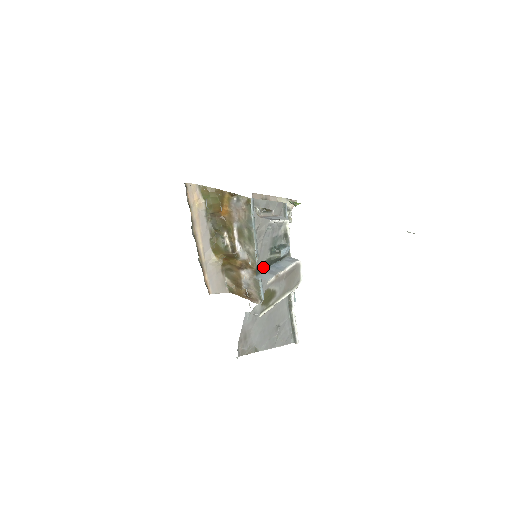
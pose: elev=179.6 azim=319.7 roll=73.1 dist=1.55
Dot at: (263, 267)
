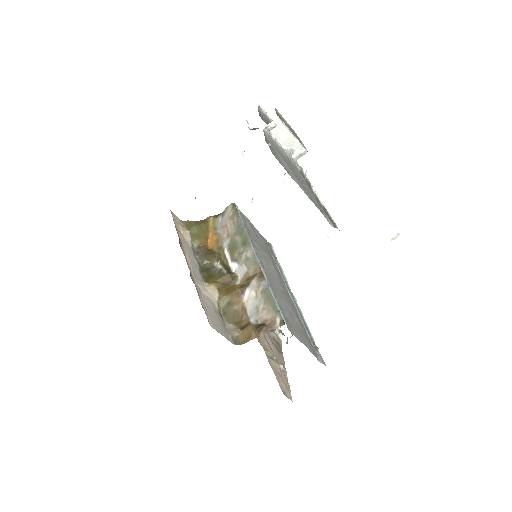
Dot at: occluded
